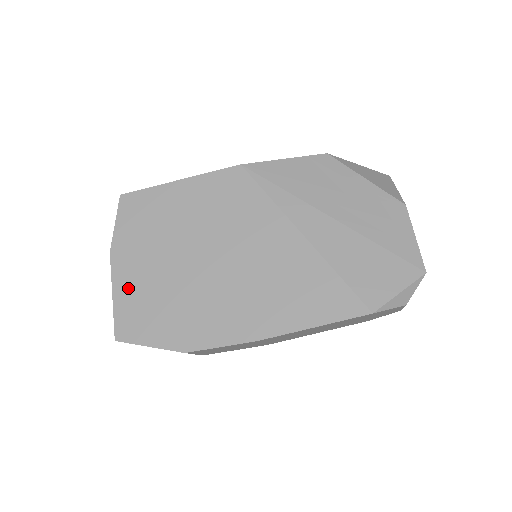
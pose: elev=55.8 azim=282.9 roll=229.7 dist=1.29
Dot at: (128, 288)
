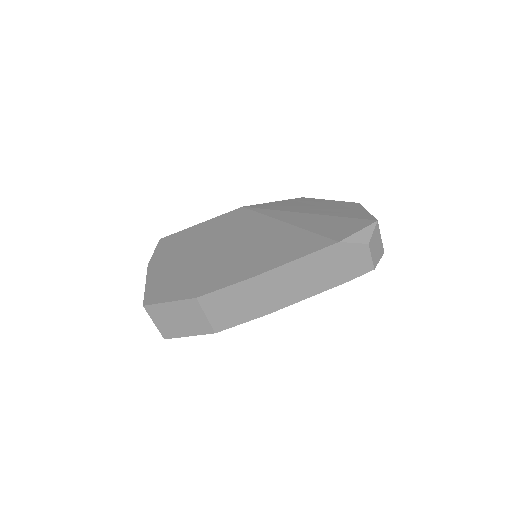
Dot at: (158, 277)
